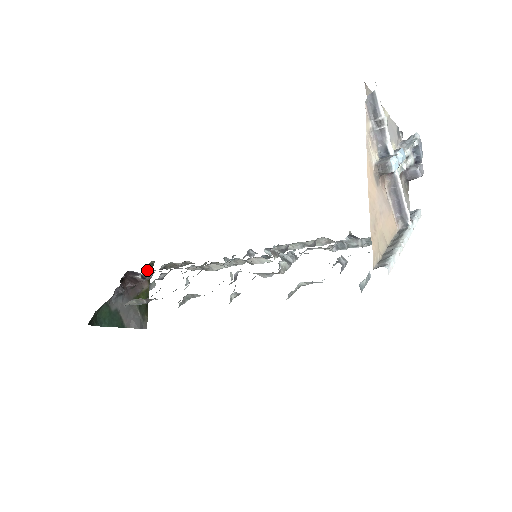
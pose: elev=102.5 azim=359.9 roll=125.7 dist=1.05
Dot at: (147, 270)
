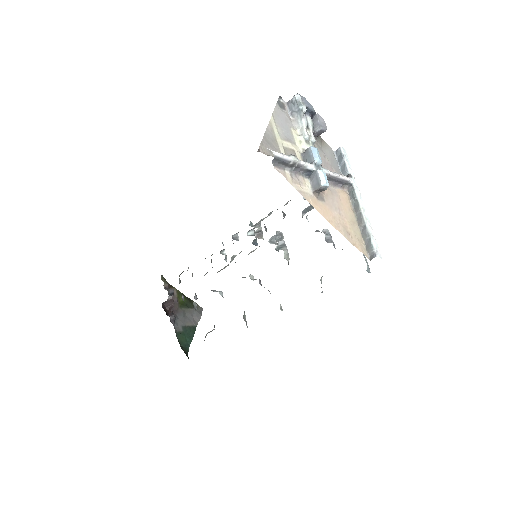
Dot at: (165, 285)
